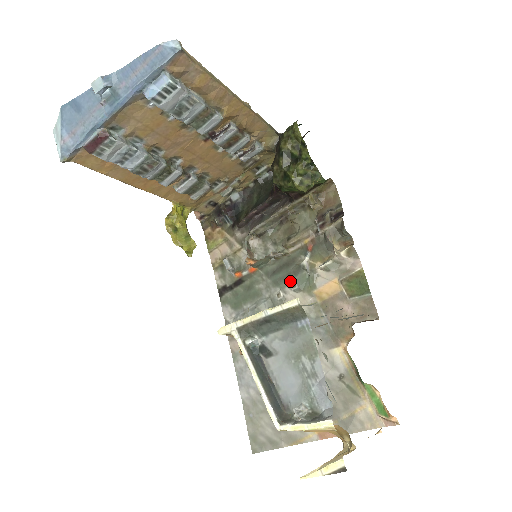
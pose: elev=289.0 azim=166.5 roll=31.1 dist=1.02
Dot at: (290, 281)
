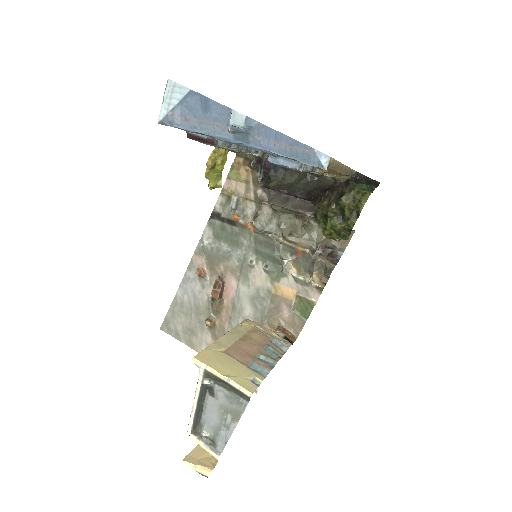
Dot at: (267, 261)
